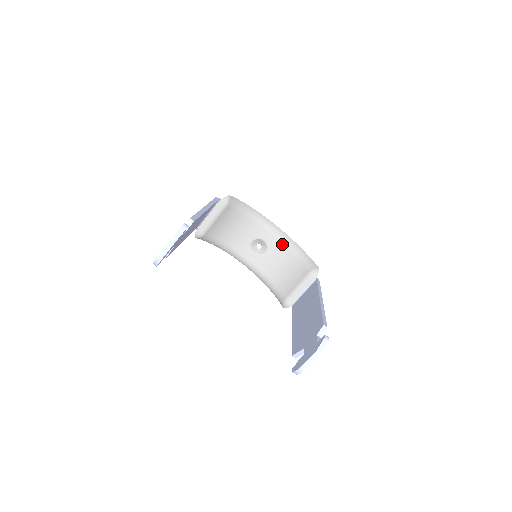
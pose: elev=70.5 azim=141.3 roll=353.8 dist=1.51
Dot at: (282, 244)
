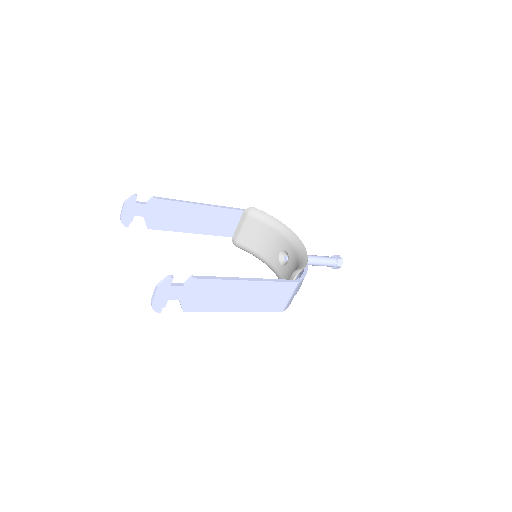
Dot at: (296, 254)
